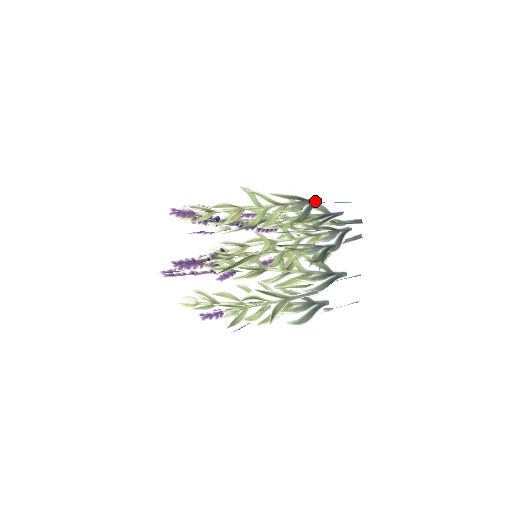
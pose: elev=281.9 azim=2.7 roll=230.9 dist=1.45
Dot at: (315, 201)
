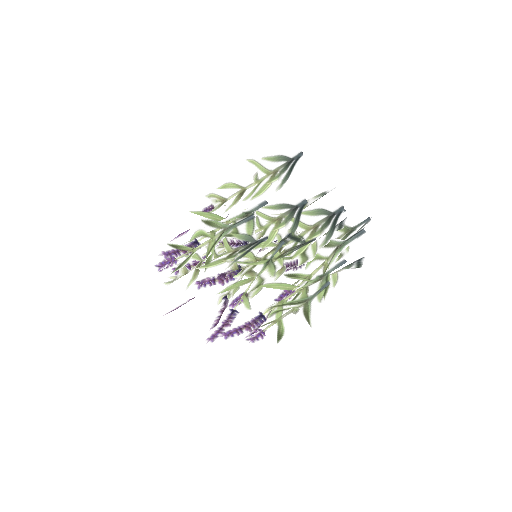
Dot at: (297, 158)
